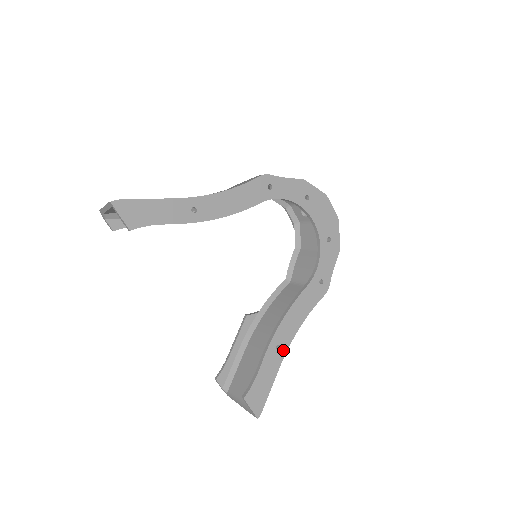
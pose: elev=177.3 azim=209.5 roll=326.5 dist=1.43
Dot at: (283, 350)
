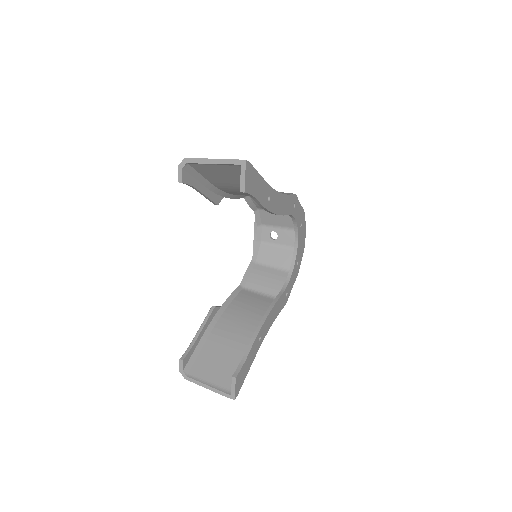
Dot at: (260, 343)
